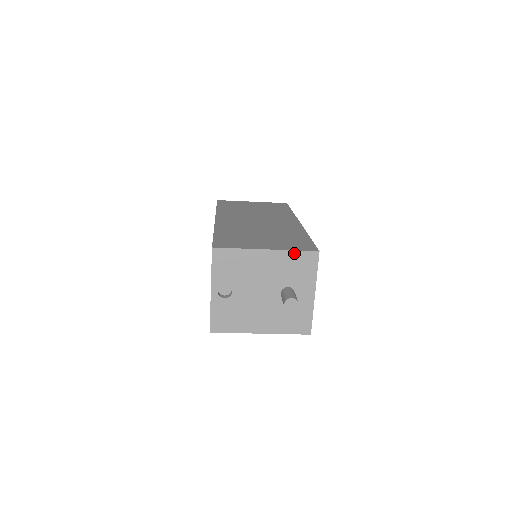
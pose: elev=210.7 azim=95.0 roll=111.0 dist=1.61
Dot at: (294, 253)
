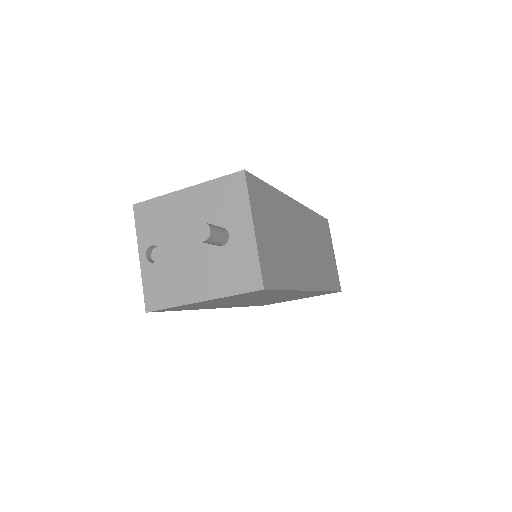
Dot at: (216, 182)
